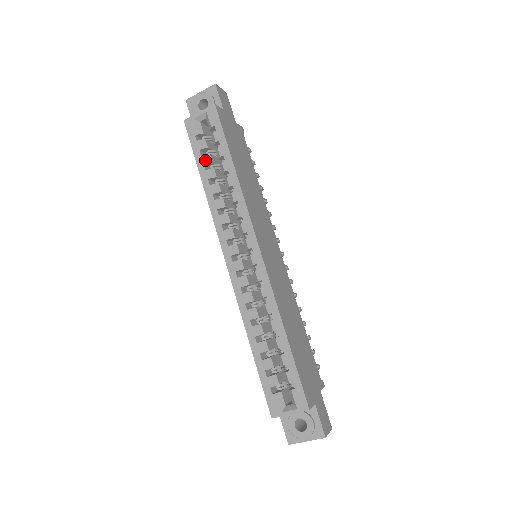
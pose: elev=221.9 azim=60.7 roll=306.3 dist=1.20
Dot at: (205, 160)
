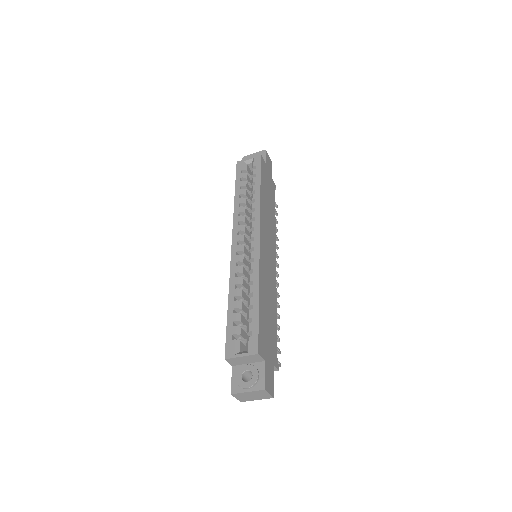
Dot at: (242, 184)
